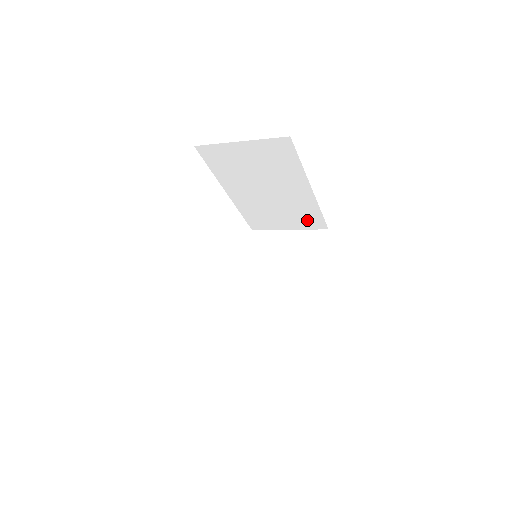
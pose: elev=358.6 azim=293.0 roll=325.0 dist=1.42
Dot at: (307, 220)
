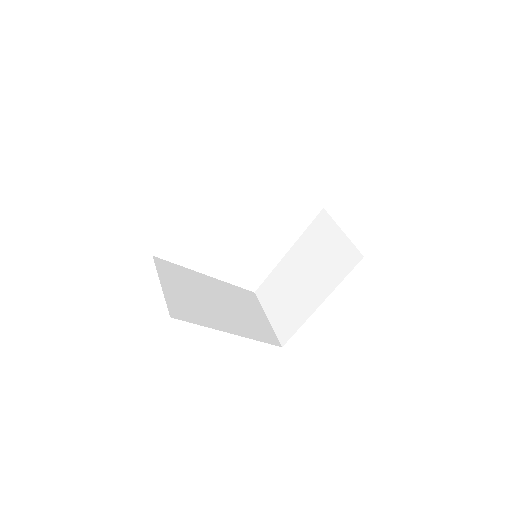
Dot at: occluded
